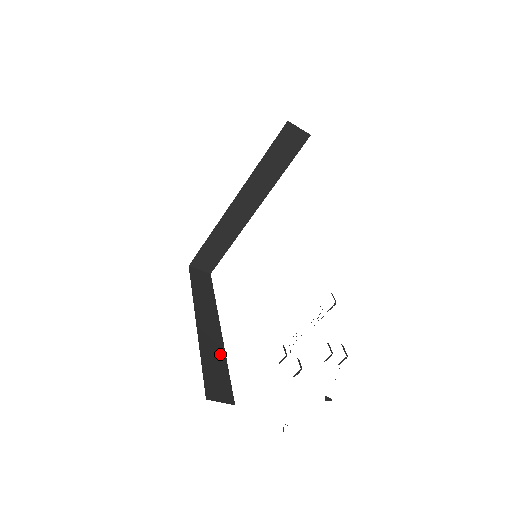
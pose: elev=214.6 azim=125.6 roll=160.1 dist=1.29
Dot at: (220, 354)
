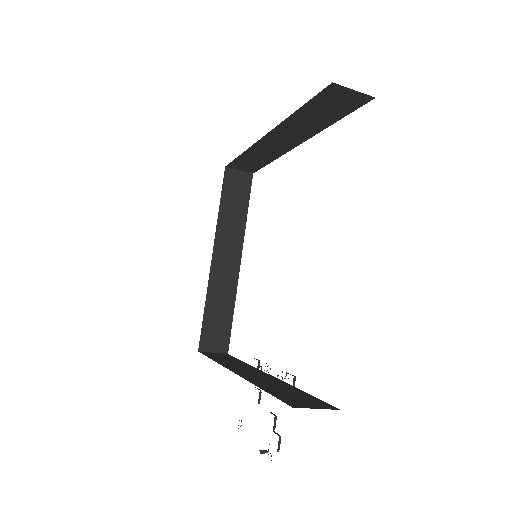
Dot at: (229, 295)
